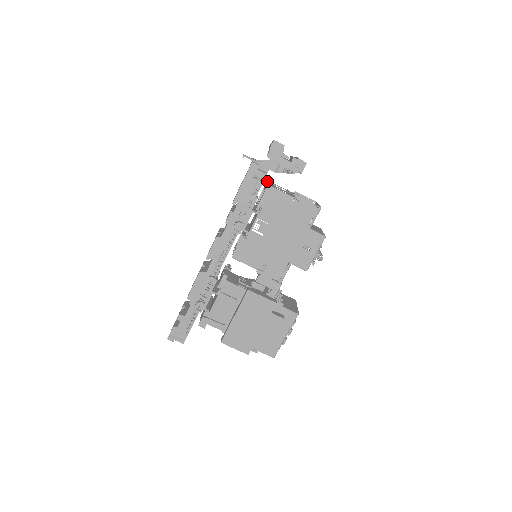
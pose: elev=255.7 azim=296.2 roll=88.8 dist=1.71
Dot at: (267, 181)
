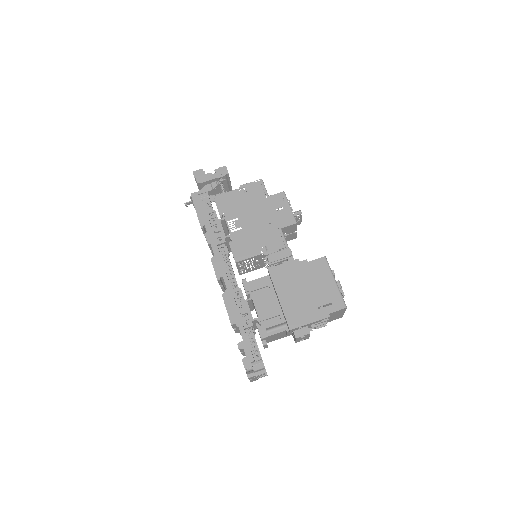
Dot at: occluded
